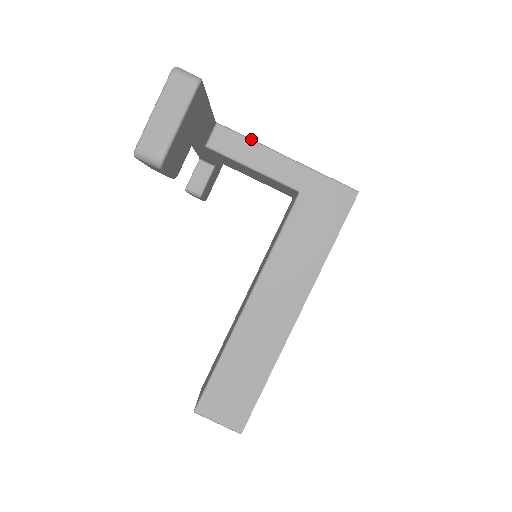
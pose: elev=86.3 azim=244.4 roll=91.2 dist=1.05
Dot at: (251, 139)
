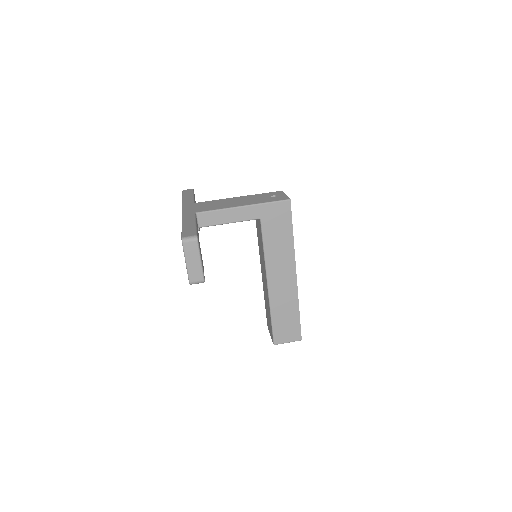
Dot at: (219, 209)
